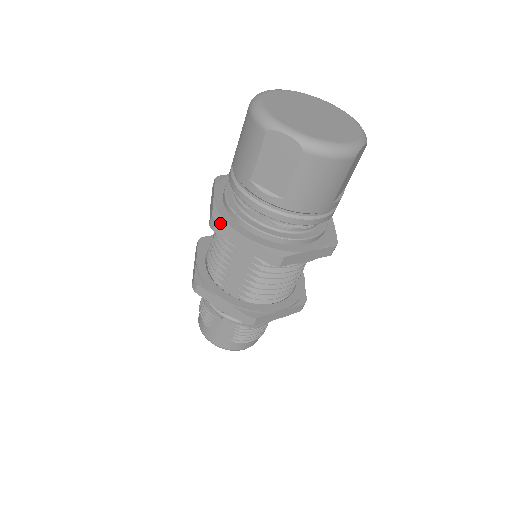
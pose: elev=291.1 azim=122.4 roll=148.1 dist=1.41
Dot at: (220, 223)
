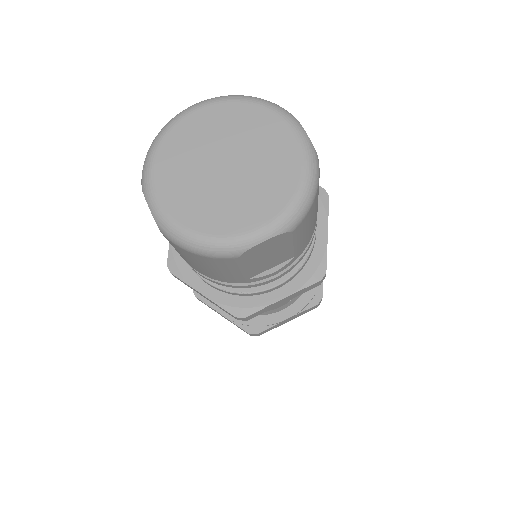
Dot at: (251, 315)
